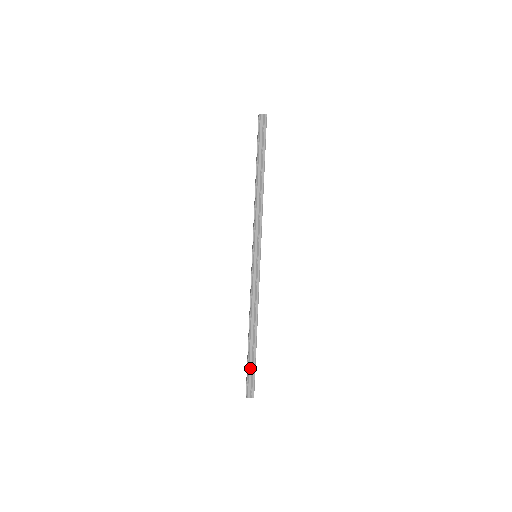
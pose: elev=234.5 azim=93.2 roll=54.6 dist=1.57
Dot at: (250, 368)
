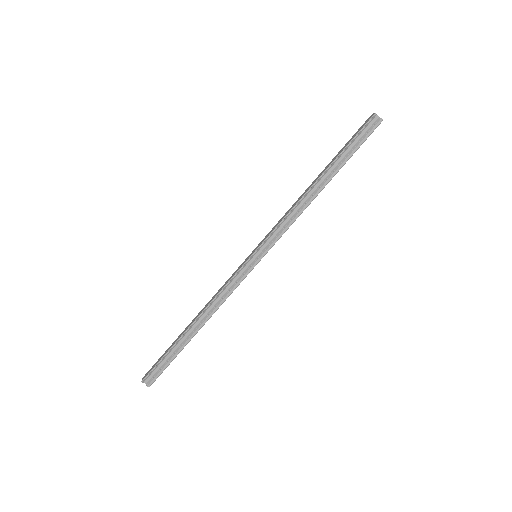
Dot at: (167, 358)
